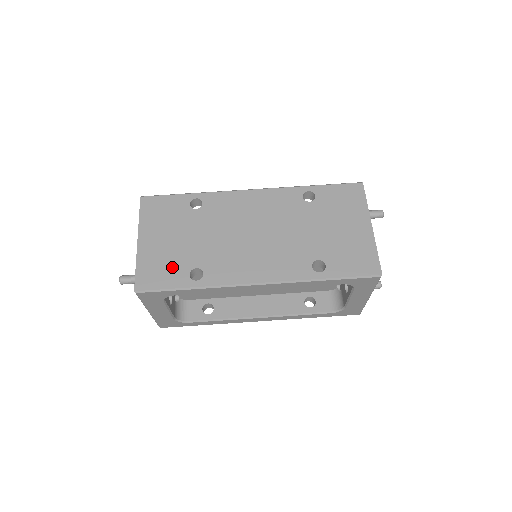
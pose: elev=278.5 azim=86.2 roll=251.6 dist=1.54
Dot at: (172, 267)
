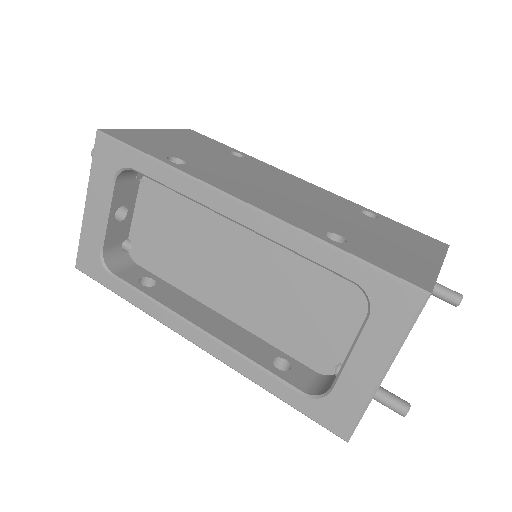
Dot at: (159, 147)
